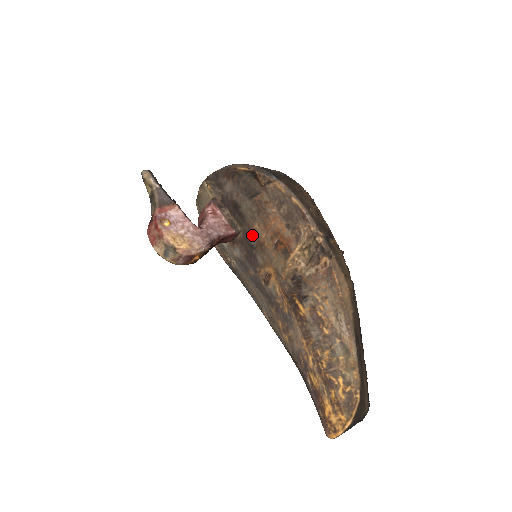
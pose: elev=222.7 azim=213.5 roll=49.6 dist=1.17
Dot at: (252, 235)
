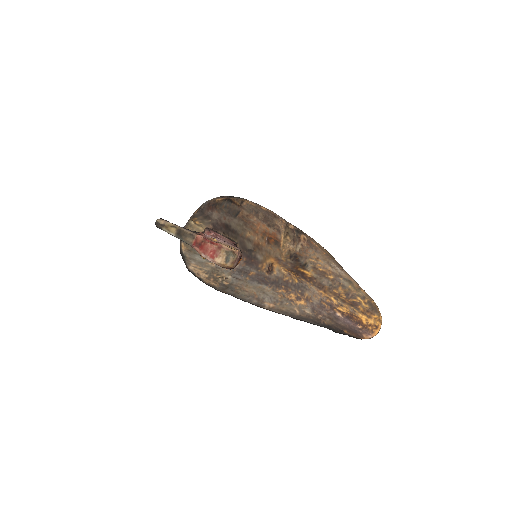
Dot at: (248, 242)
